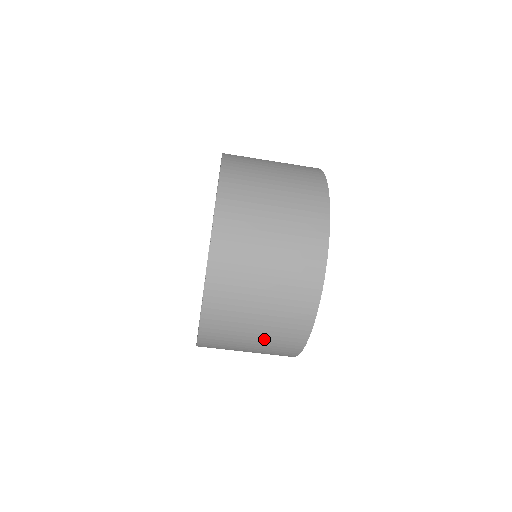
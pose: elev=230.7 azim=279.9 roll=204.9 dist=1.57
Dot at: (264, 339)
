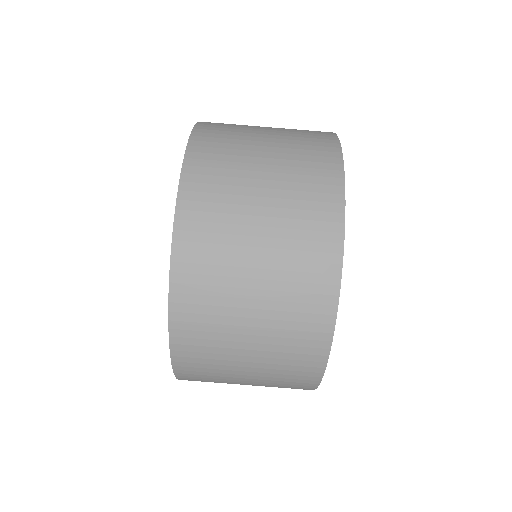
Dot at: (262, 380)
